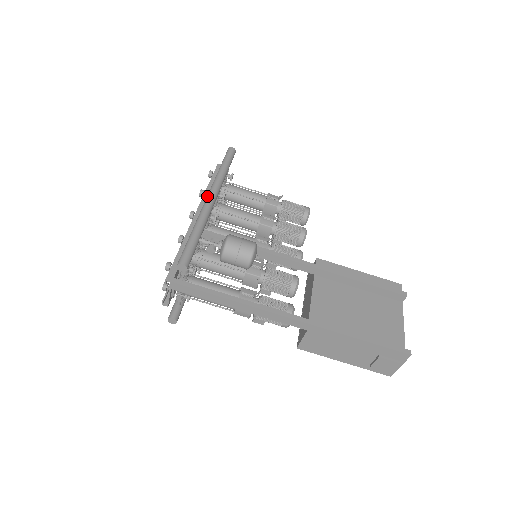
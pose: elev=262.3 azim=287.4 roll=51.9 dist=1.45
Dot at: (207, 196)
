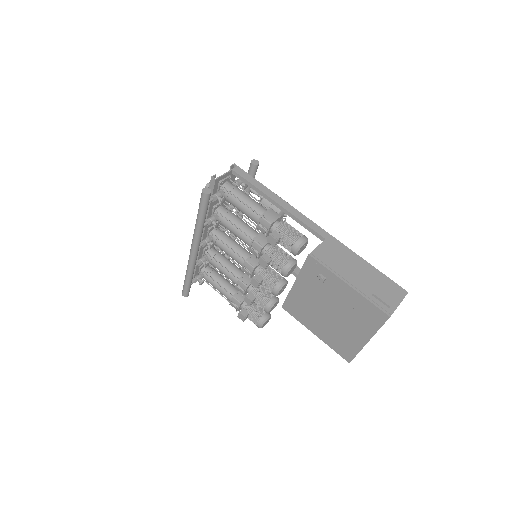
Dot at: occluded
